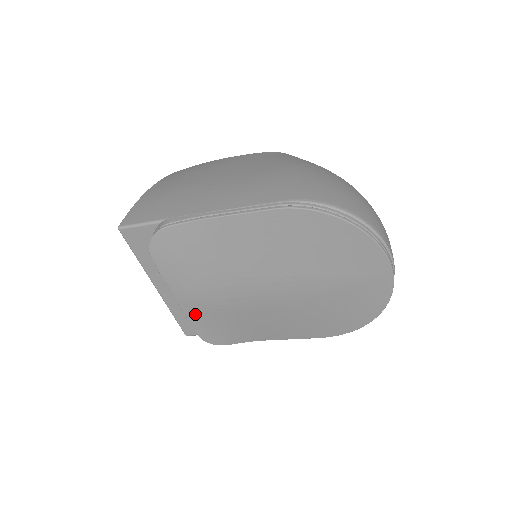
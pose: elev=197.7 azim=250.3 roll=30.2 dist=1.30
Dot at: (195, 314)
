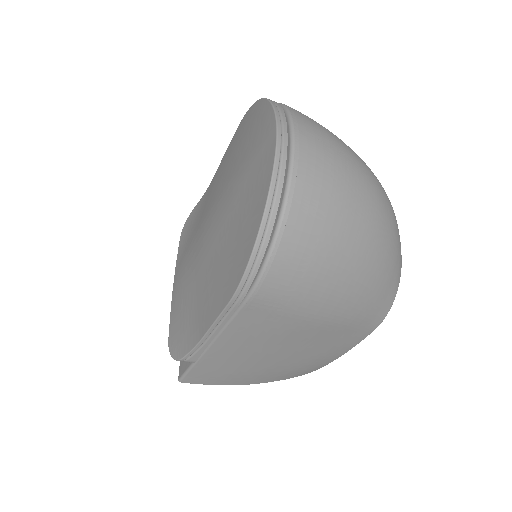
Dot at: (175, 299)
